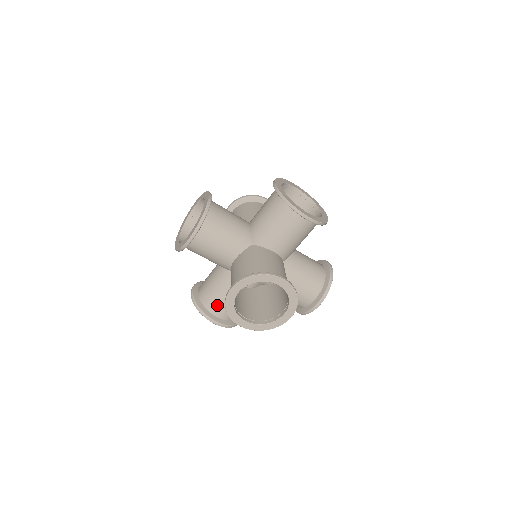
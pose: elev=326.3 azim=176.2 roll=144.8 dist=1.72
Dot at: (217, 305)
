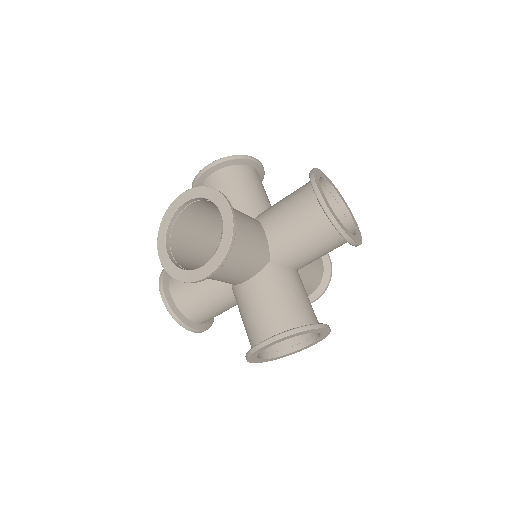
Dot at: (253, 328)
